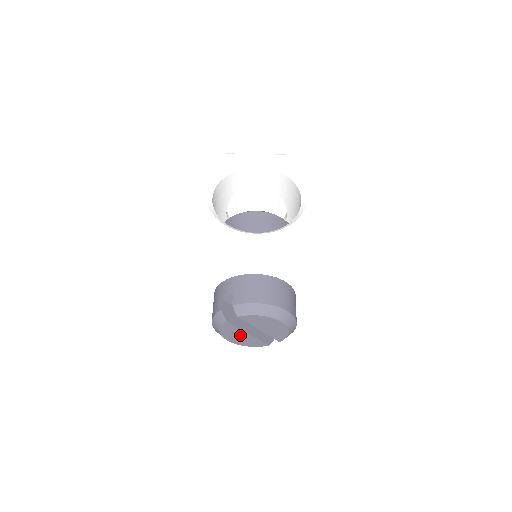
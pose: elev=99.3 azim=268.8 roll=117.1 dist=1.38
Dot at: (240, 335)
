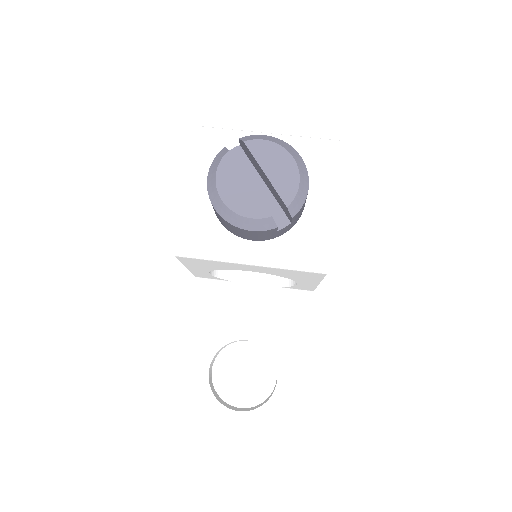
Dot at: (239, 186)
